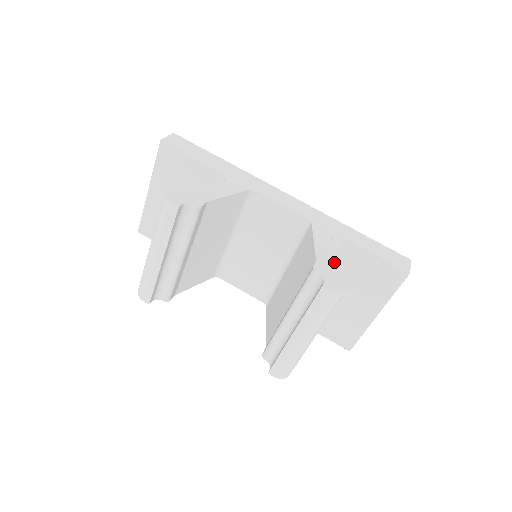
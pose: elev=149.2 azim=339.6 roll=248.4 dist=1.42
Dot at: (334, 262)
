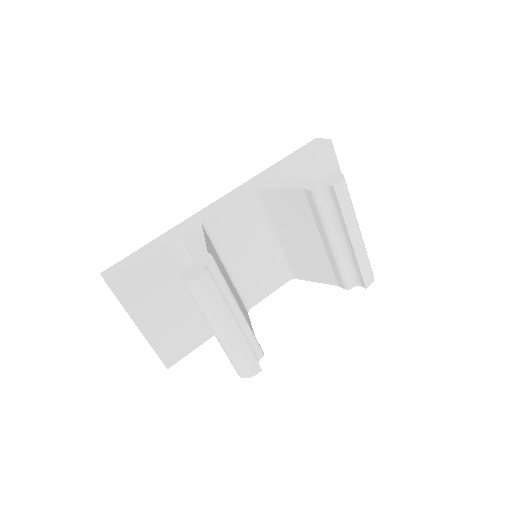
Dot at: occluded
